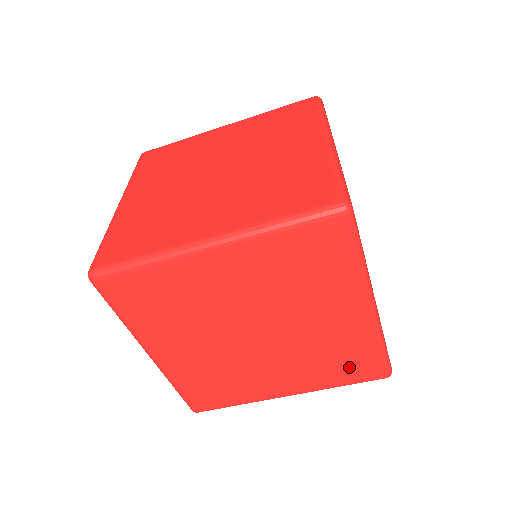
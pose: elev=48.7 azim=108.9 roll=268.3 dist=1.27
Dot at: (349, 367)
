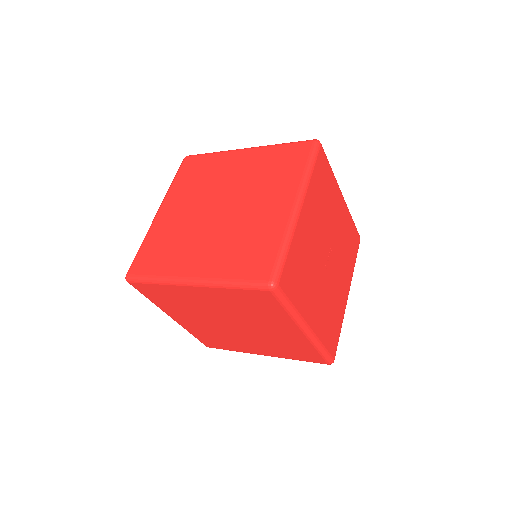
Dot at: (300, 354)
